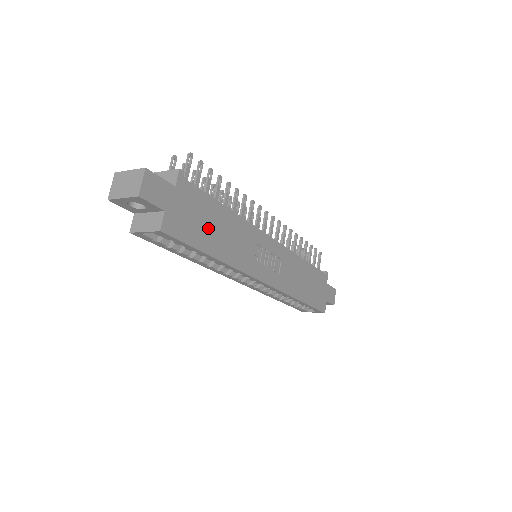
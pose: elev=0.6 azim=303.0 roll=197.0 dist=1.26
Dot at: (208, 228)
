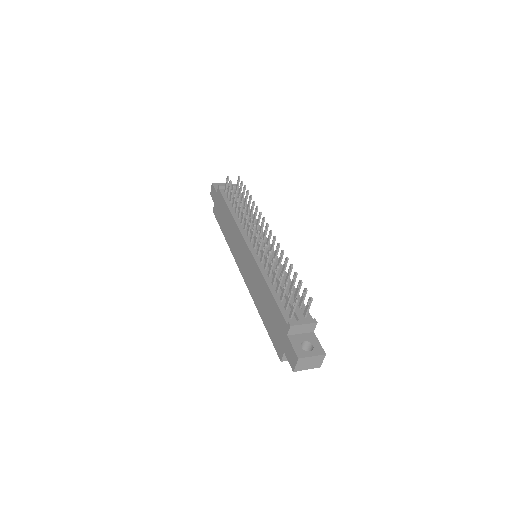
Dot at: occluded
